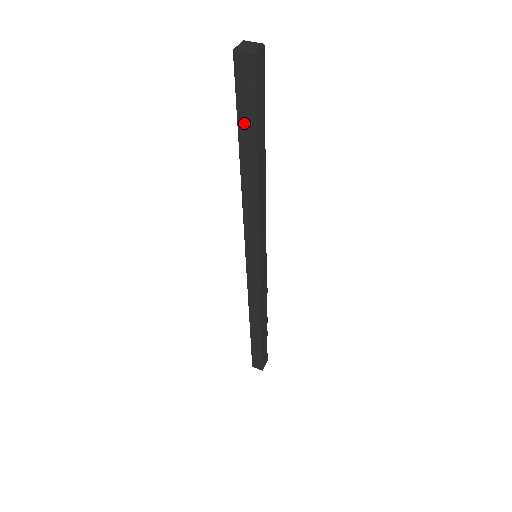
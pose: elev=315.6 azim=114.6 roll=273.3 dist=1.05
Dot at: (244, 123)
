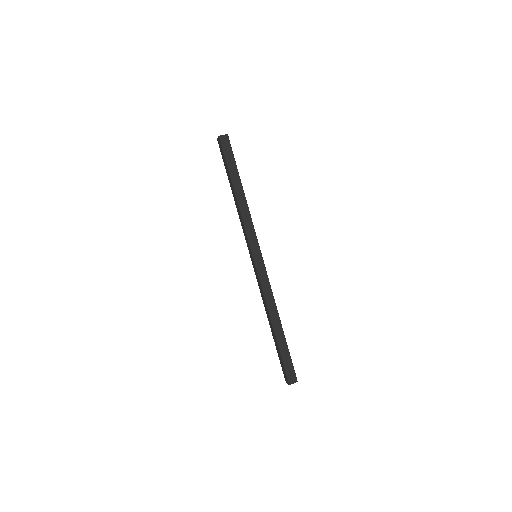
Dot at: (231, 166)
